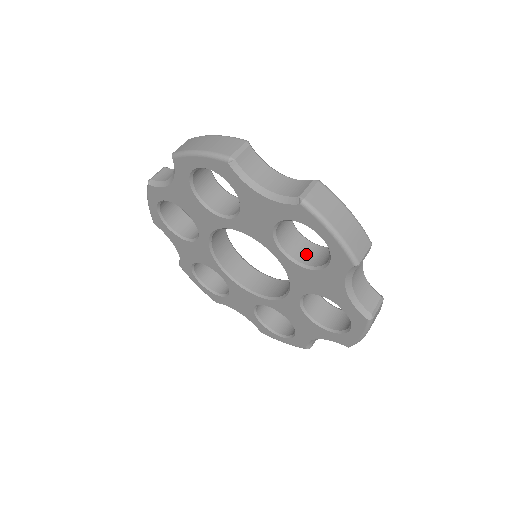
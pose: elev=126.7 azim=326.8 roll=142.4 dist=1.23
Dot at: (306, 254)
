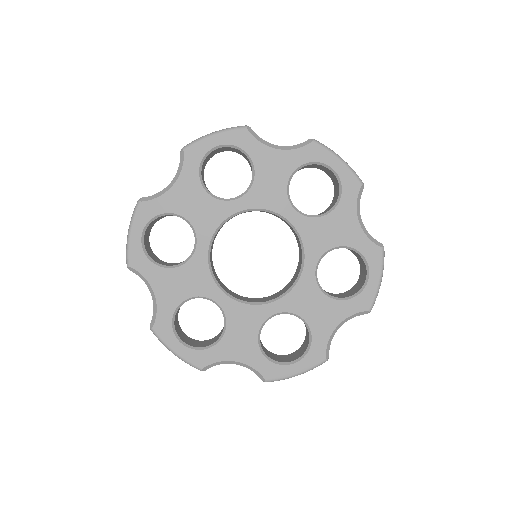
Dot at: occluded
